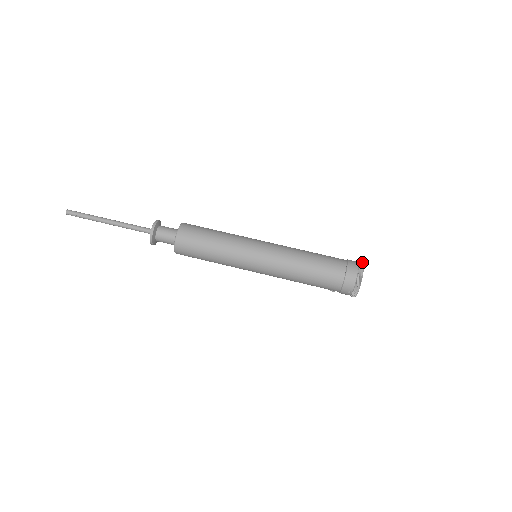
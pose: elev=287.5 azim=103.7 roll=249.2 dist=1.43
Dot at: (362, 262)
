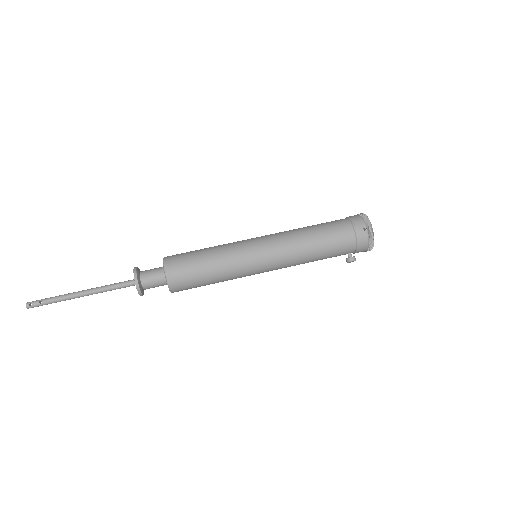
Dot at: occluded
